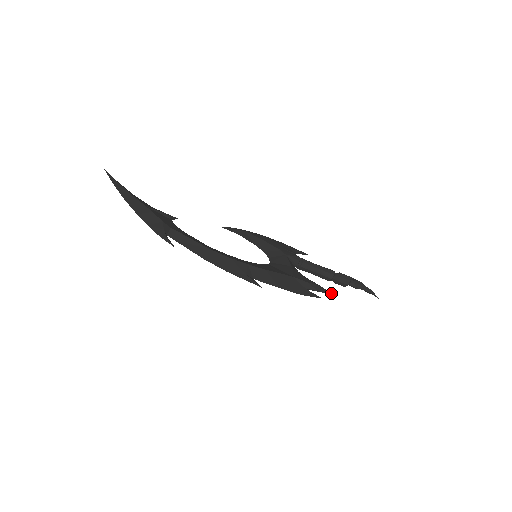
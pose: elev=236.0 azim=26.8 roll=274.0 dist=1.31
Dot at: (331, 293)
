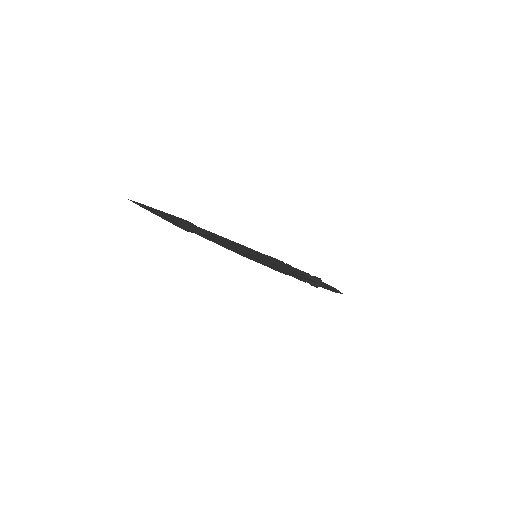
Dot at: occluded
